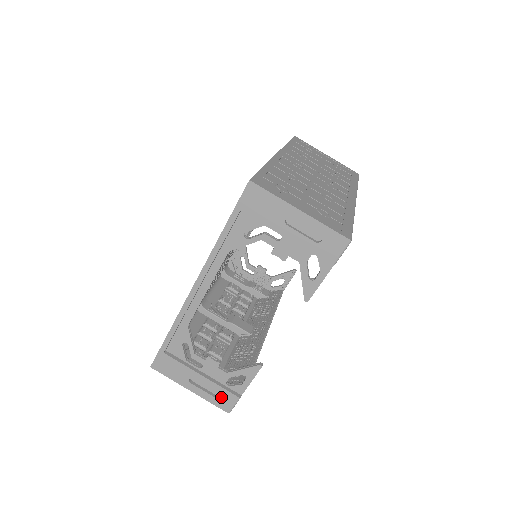
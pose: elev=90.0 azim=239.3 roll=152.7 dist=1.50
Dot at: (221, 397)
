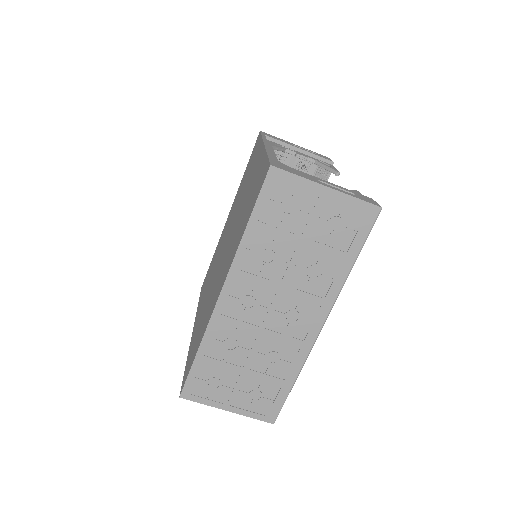
Dot at: occluded
